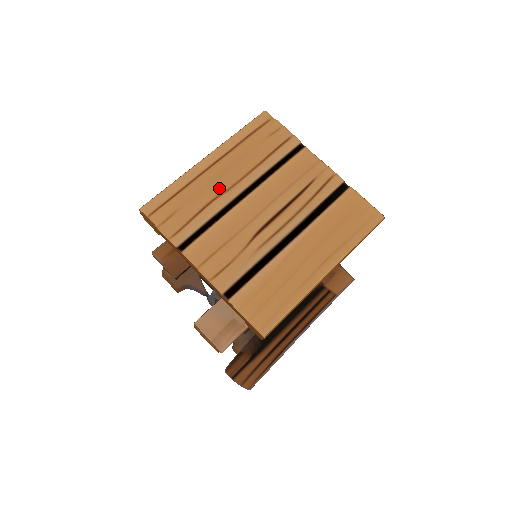
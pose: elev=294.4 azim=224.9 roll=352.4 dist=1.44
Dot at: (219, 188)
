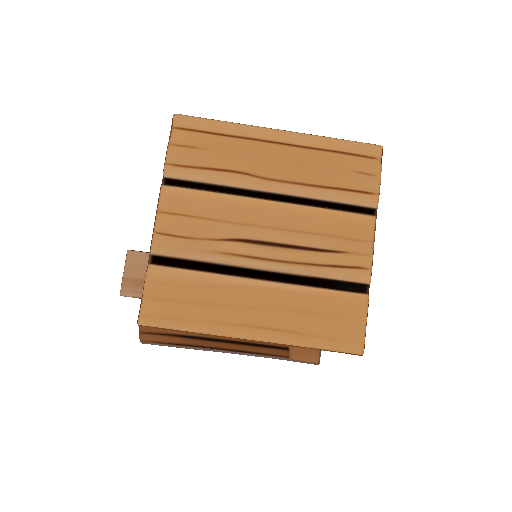
Dot at: (256, 168)
